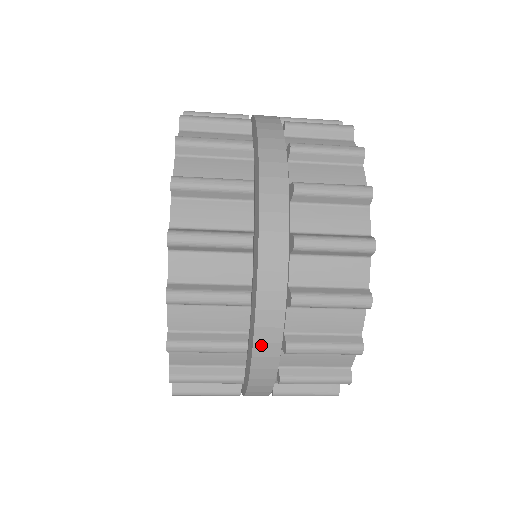
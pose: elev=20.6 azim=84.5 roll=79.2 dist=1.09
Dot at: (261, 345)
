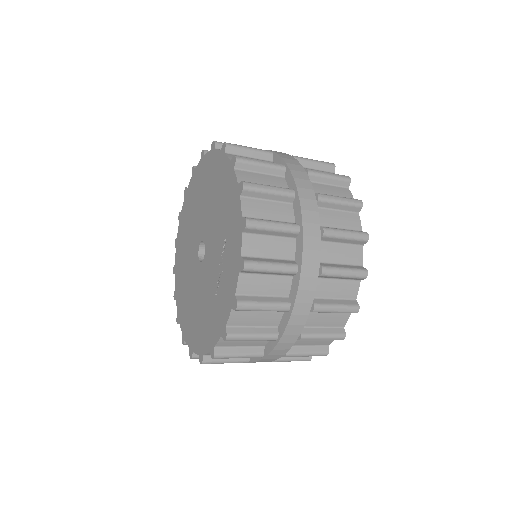
Dot at: (307, 225)
